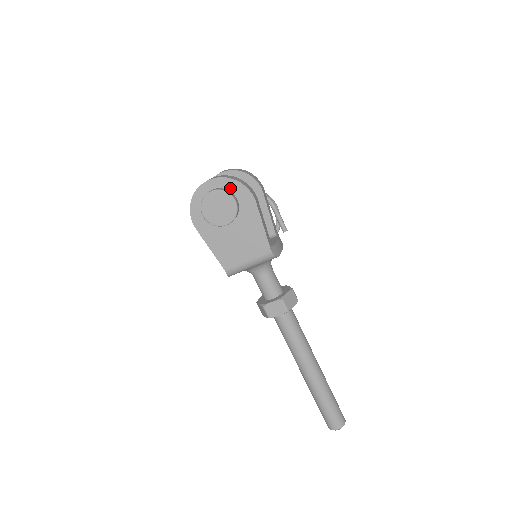
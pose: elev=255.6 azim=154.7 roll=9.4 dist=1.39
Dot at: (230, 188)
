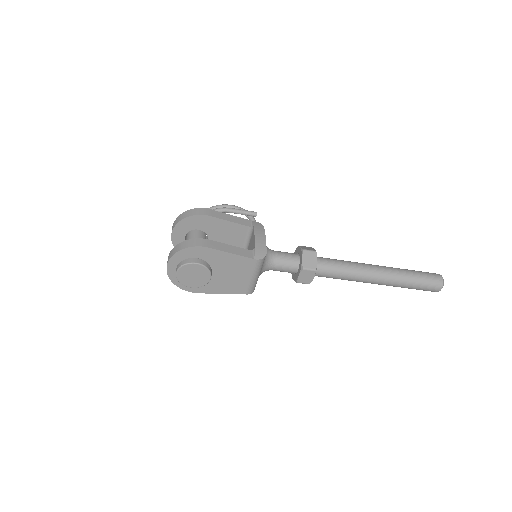
Dot at: (184, 257)
